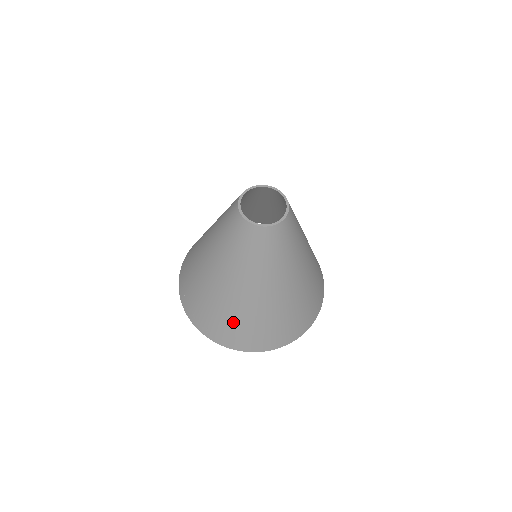
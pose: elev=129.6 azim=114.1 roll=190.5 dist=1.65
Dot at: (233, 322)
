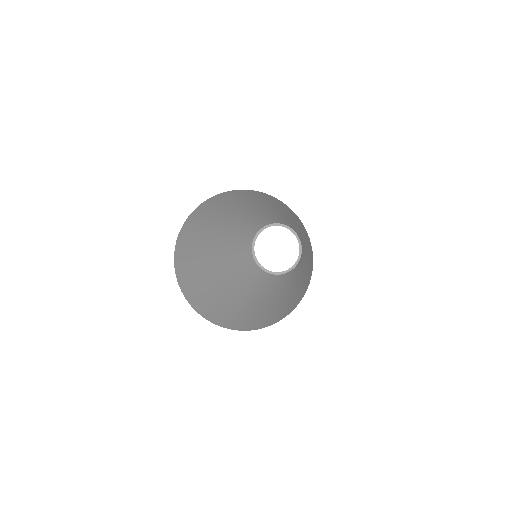
Dot at: (242, 319)
